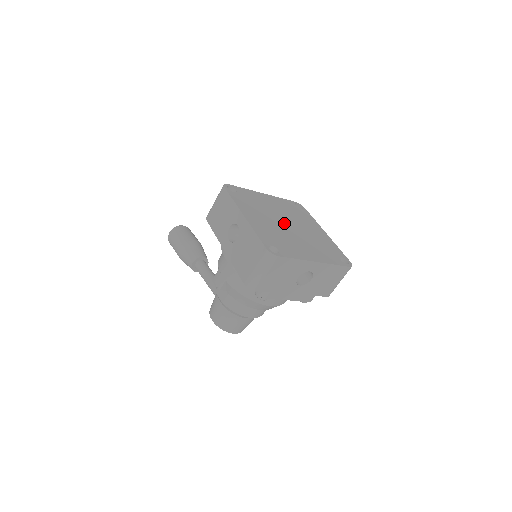
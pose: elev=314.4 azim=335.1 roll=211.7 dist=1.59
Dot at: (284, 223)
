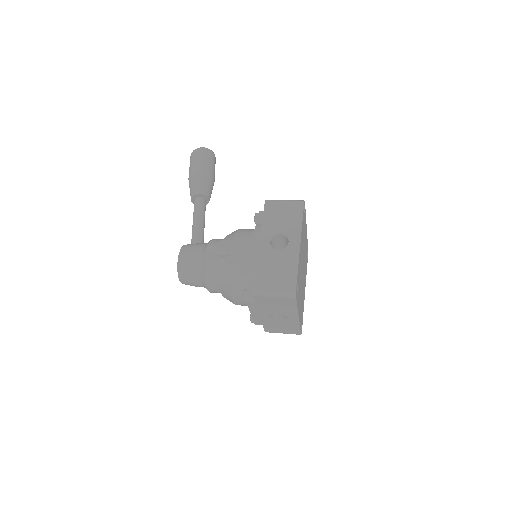
Dot at: occluded
